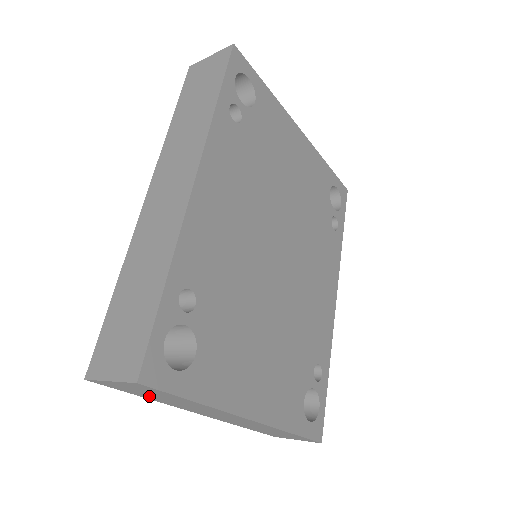
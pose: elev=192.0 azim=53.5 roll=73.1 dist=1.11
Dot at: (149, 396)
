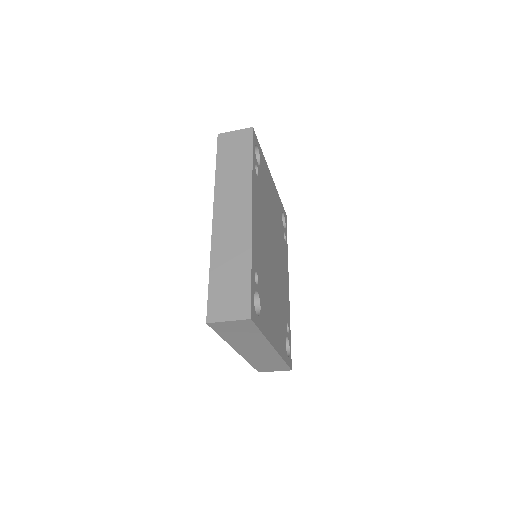
Dot at: (230, 334)
